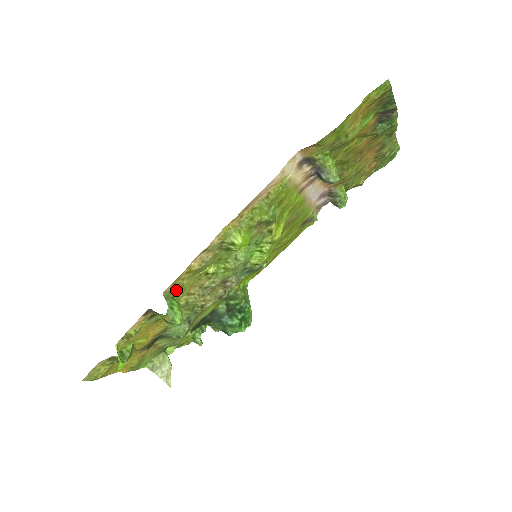
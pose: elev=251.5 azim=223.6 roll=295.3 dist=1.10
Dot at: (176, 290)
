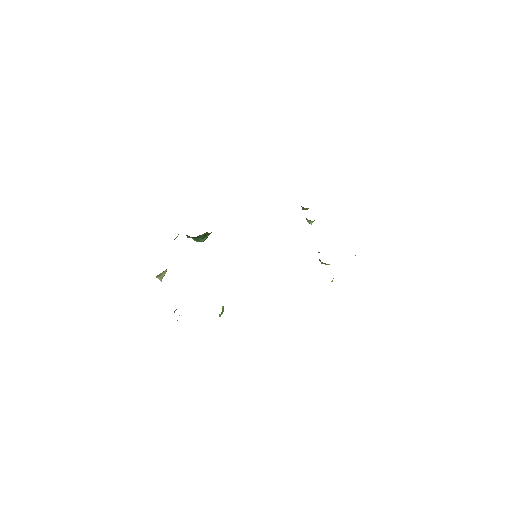
Dot at: occluded
